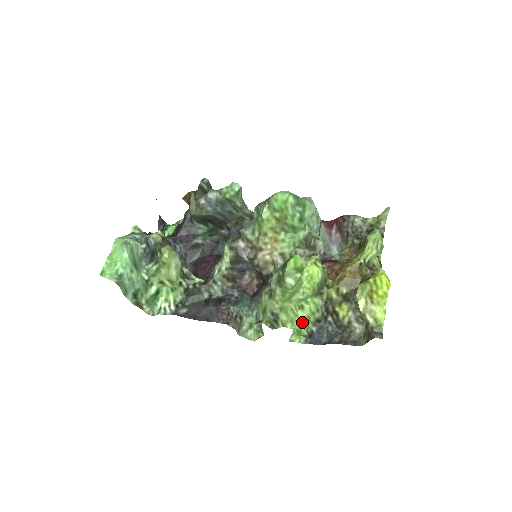
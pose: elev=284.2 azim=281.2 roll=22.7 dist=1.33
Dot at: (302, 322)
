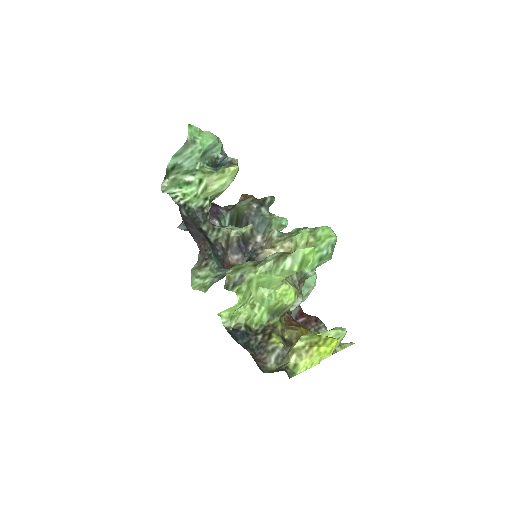
Dot at: (242, 314)
